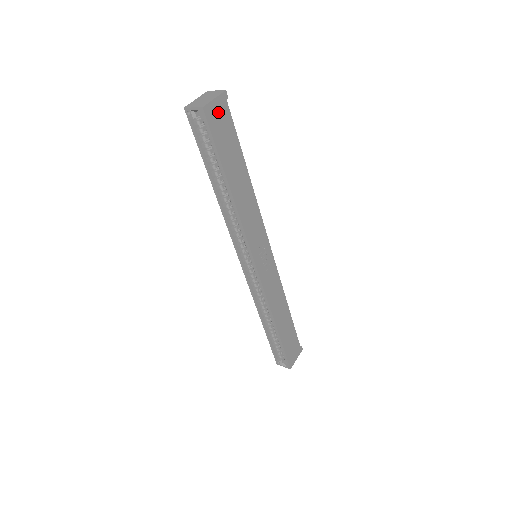
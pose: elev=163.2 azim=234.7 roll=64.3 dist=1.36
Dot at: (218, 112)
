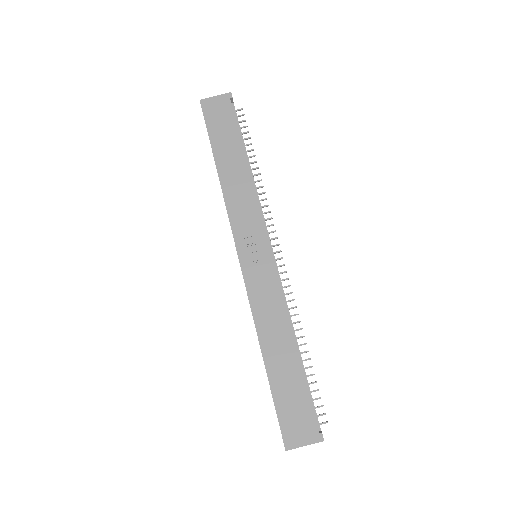
Dot at: (217, 106)
